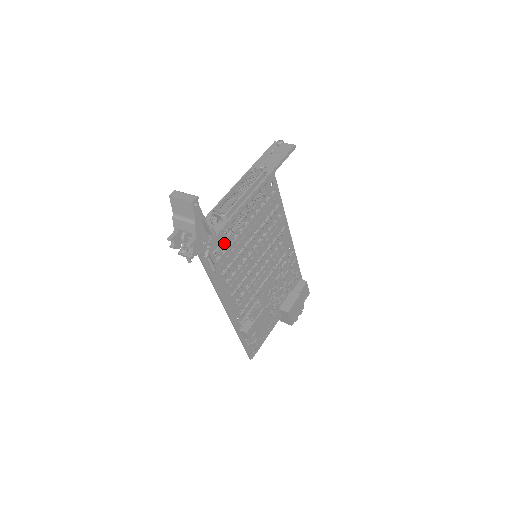
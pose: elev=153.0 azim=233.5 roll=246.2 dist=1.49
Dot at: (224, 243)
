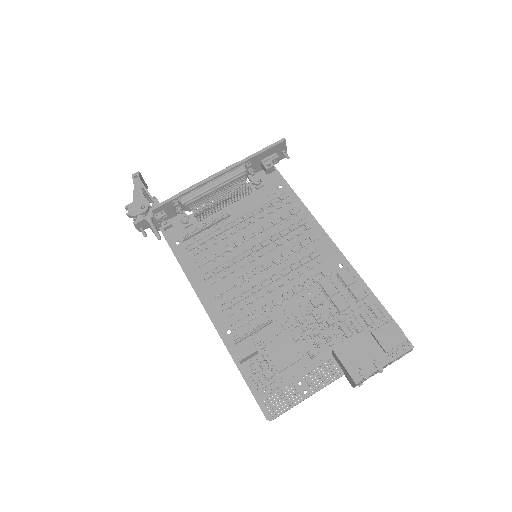
Dot at: (197, 230)
